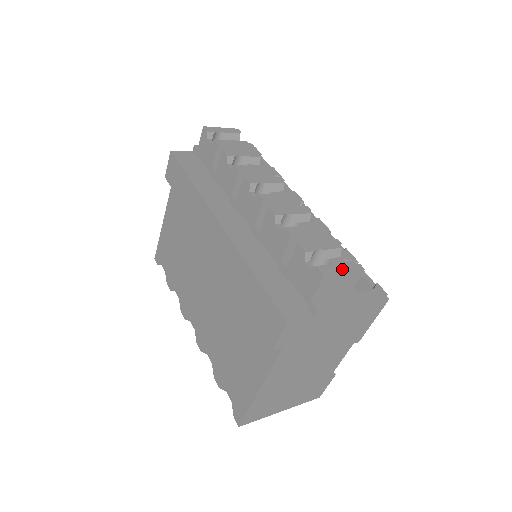
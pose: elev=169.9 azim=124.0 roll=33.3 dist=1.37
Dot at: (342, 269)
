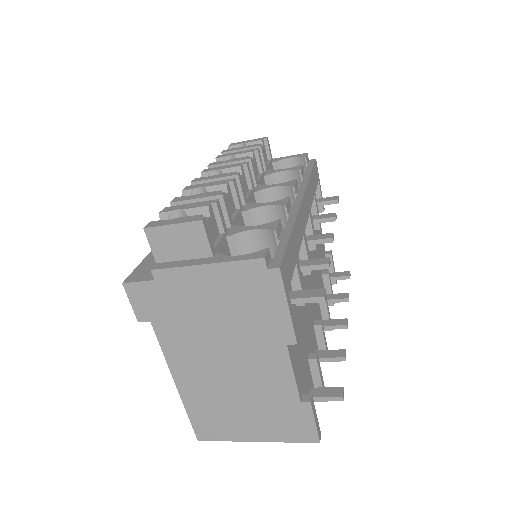
Dot at: (173, 222)
